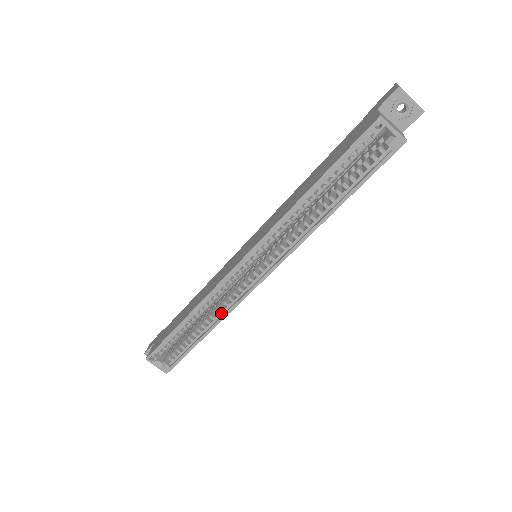
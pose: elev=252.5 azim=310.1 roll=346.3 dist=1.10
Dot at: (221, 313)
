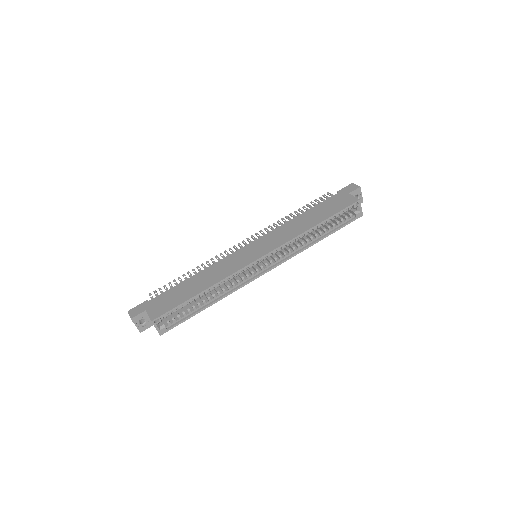
Dot at: (227, 291)
